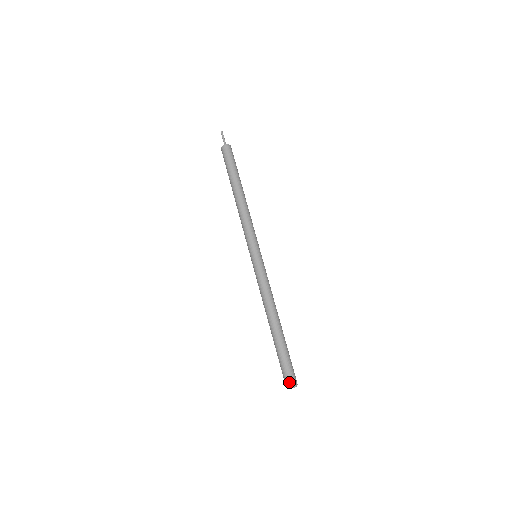
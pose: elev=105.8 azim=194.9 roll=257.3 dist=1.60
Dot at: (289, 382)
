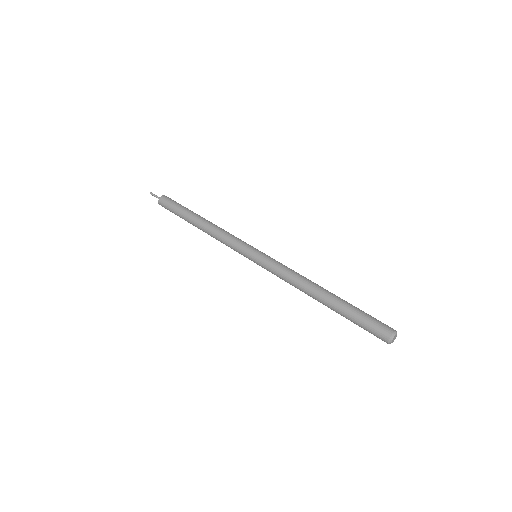
Dot at: (384, 334)
